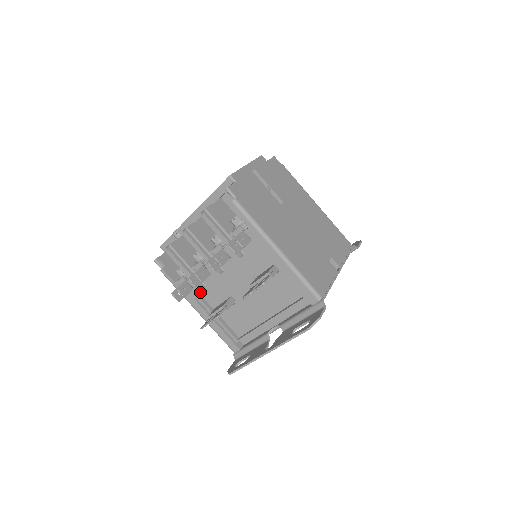
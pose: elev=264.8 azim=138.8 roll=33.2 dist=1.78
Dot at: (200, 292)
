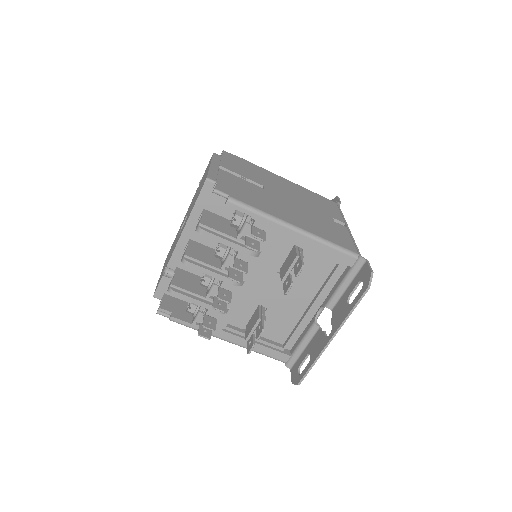
Dot at: (225, 319)
